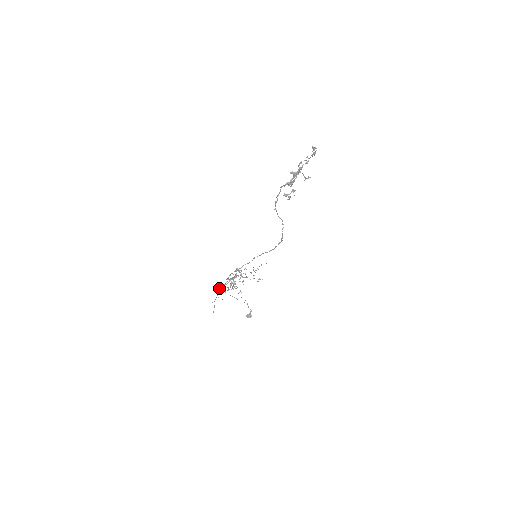
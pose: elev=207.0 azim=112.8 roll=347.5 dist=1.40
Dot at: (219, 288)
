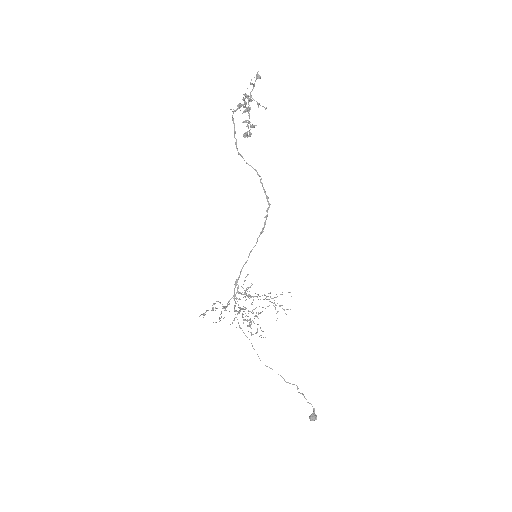
Dot at: (214, 303)
